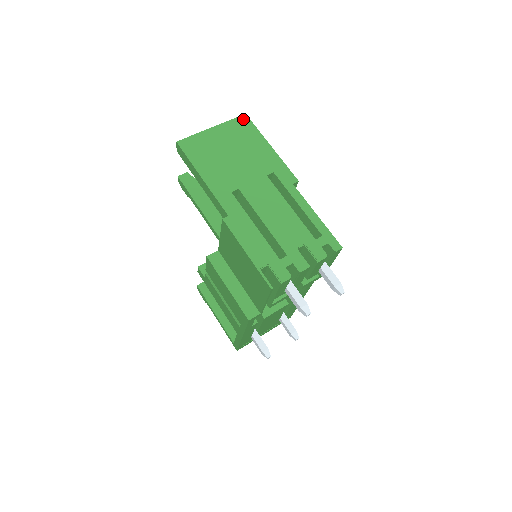
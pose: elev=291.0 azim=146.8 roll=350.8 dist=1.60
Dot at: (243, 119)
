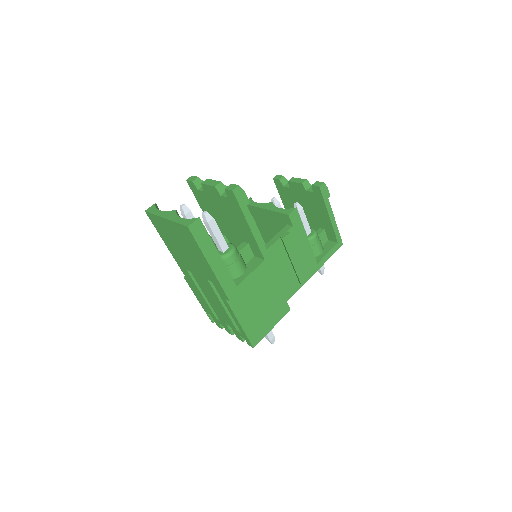
Dot at: (186, 230)
